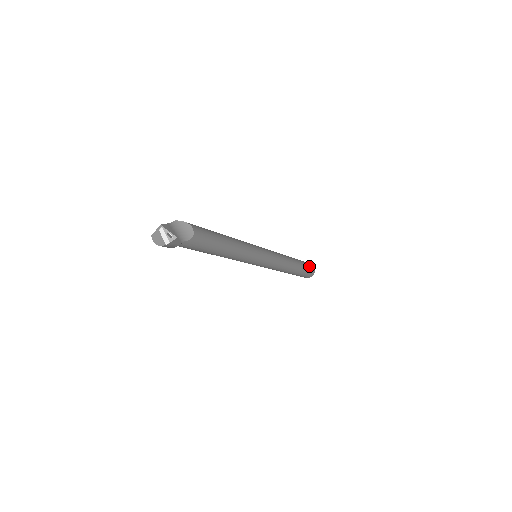
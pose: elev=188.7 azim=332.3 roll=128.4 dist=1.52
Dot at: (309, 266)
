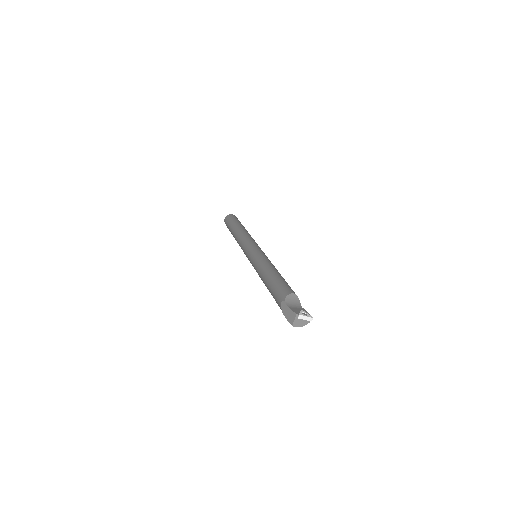
Dot at: (237, 219)
